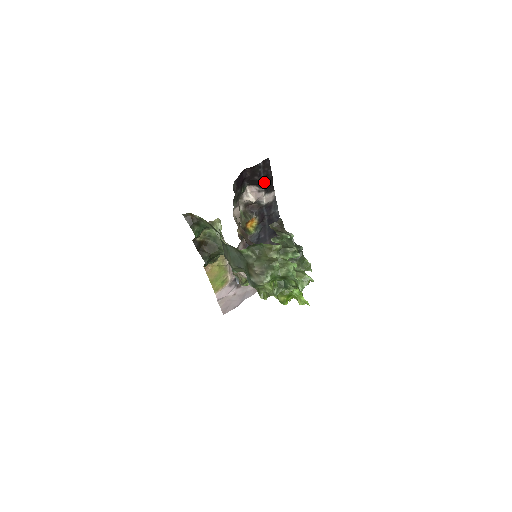
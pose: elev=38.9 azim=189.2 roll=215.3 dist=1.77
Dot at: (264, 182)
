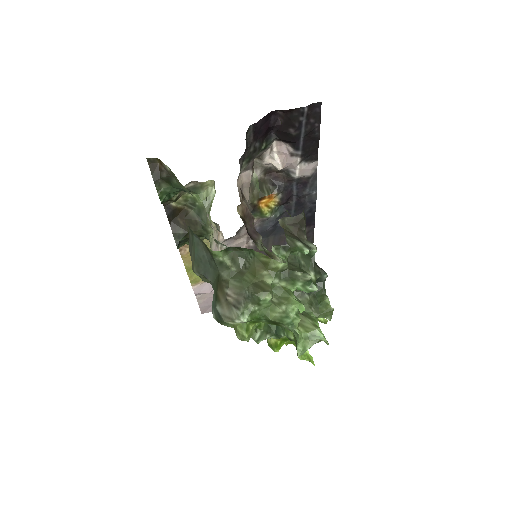
Dot at: (304, 142)
